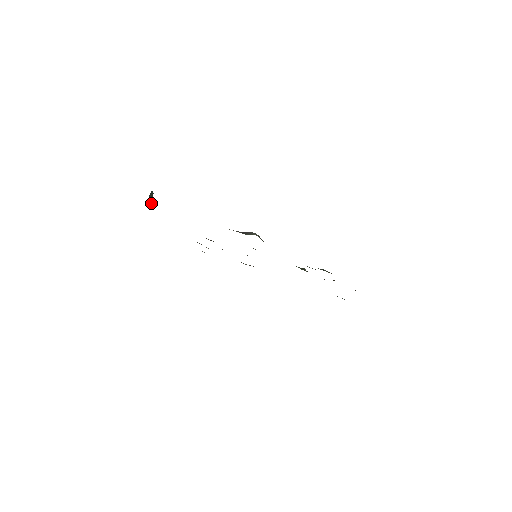
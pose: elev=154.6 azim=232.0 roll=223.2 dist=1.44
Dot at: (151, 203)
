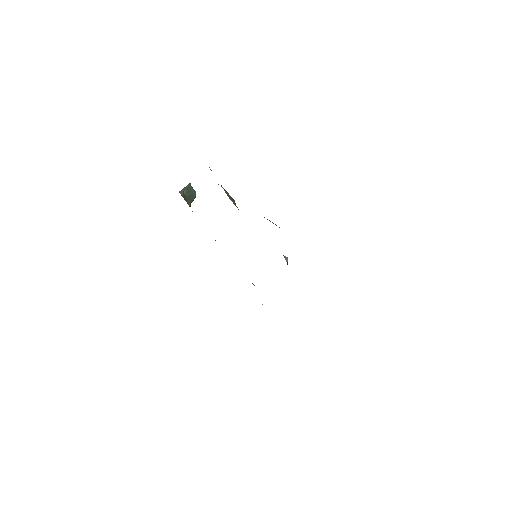
Dot at: (183, 195)
